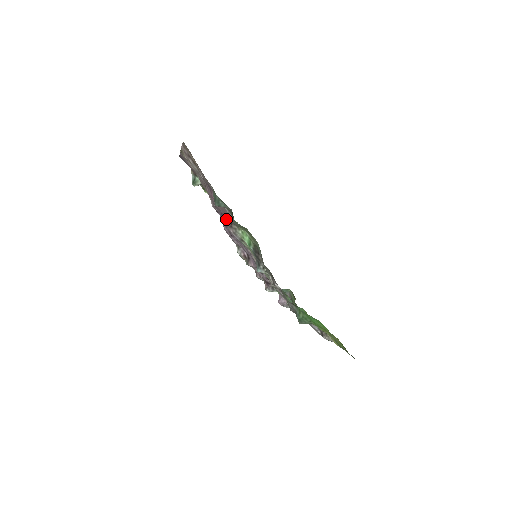
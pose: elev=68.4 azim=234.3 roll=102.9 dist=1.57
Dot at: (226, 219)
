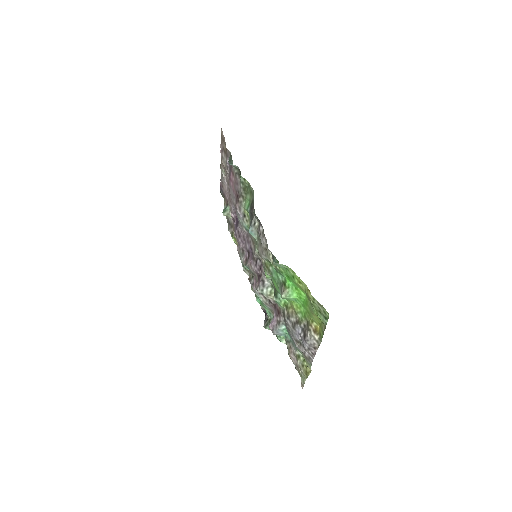
Dot at: (236, 197)
